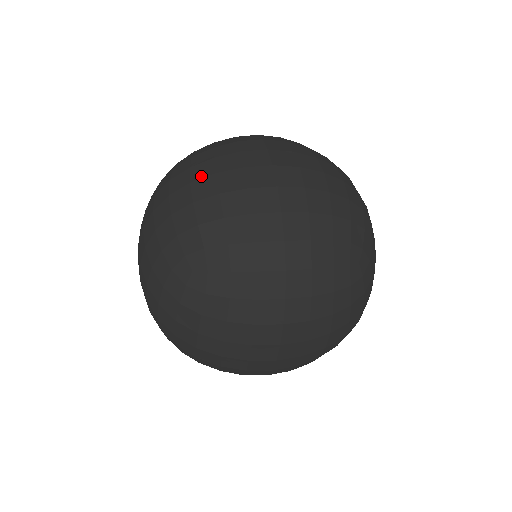
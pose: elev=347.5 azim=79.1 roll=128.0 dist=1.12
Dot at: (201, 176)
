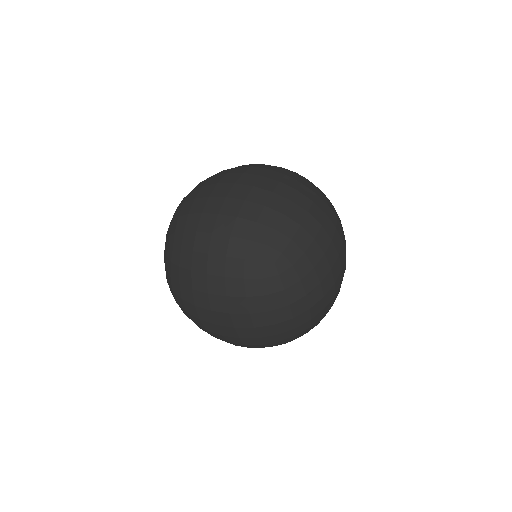
Dot at: (212, 224)
